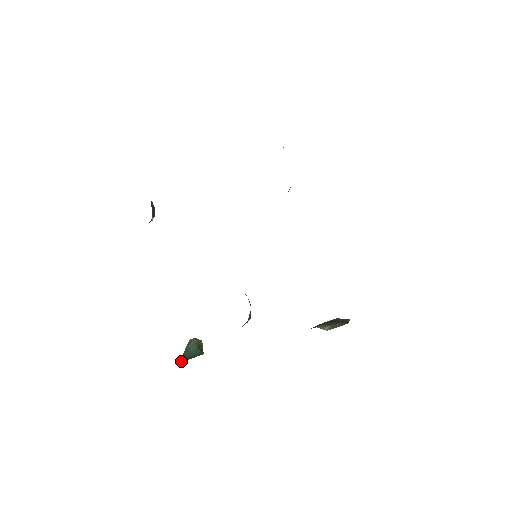
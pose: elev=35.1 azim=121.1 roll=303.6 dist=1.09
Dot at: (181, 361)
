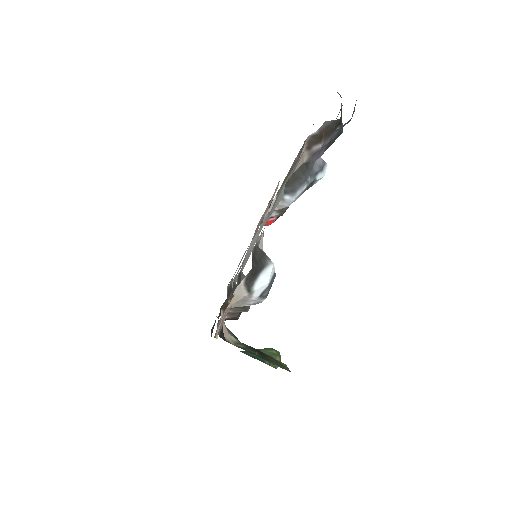
Dot at: (244, 352)
